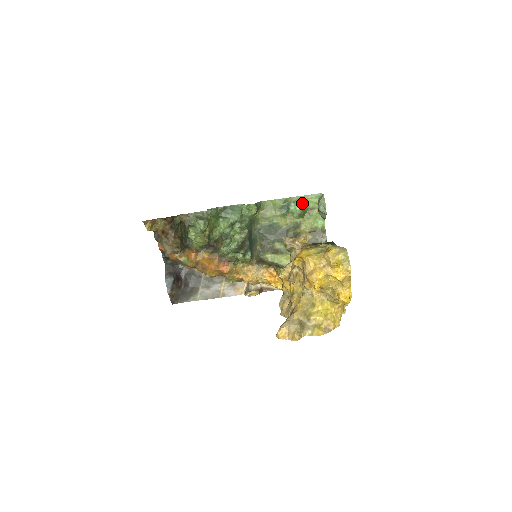
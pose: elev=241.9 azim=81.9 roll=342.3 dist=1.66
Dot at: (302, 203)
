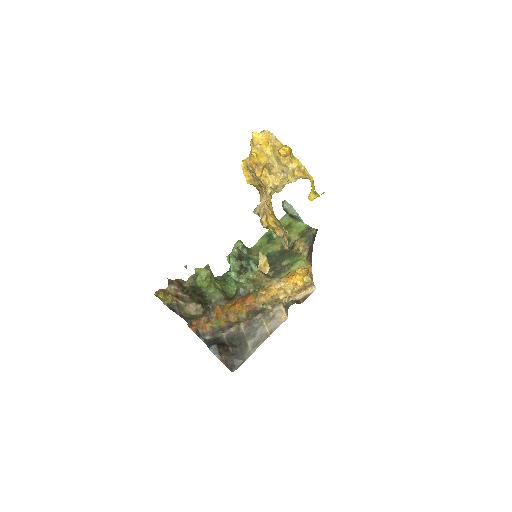
Dot at: occluded
